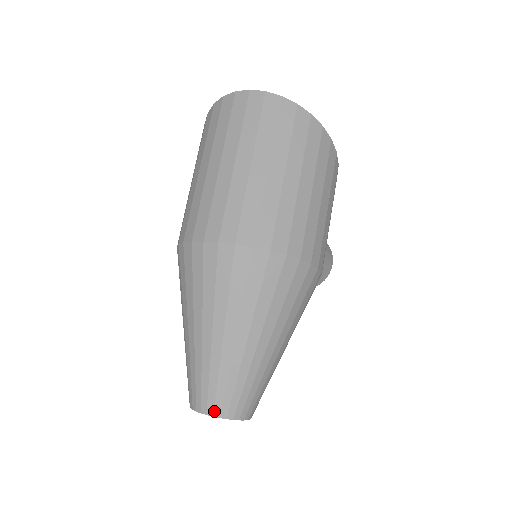
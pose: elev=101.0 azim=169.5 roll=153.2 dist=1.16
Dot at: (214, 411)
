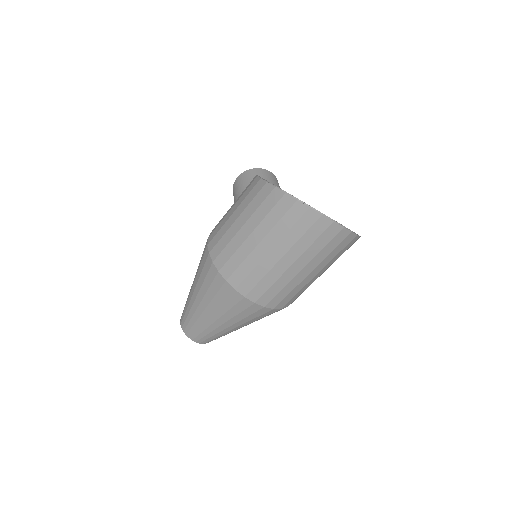
Dot at: (205, 343)
